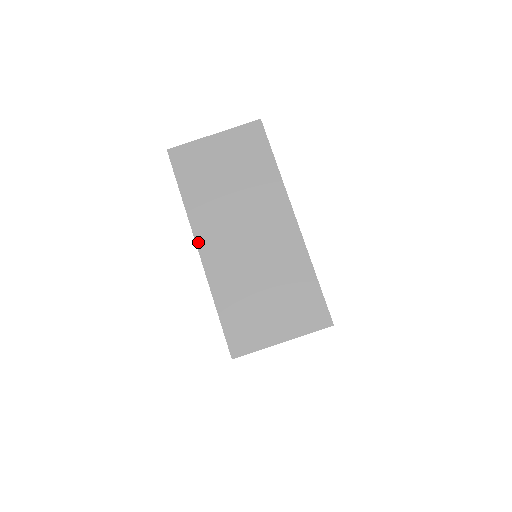
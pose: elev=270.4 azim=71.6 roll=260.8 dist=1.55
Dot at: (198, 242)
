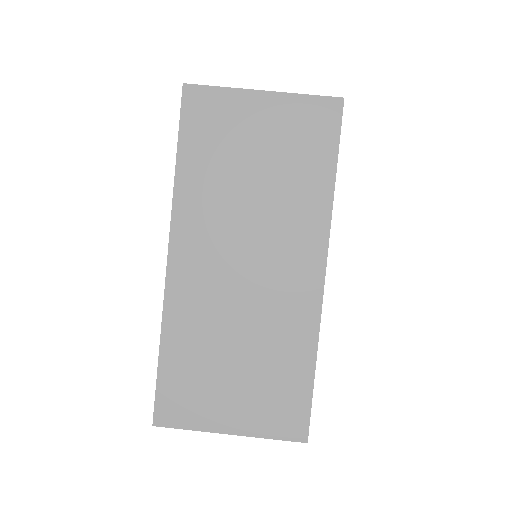
Dot at: (172, 246)
